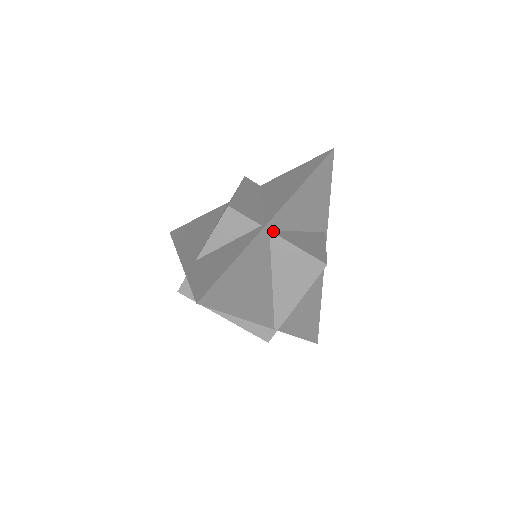
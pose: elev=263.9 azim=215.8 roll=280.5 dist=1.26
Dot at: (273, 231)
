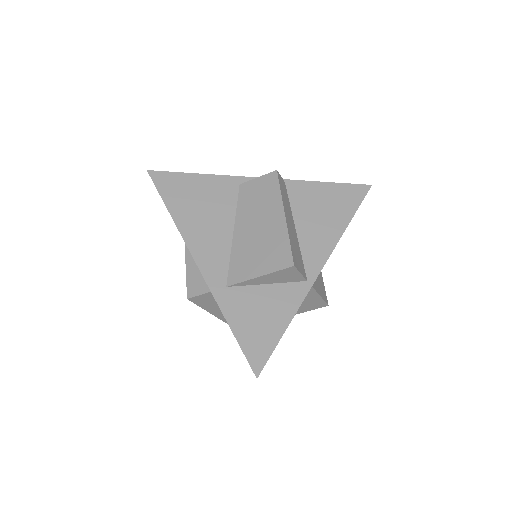
Dot at: occluded
